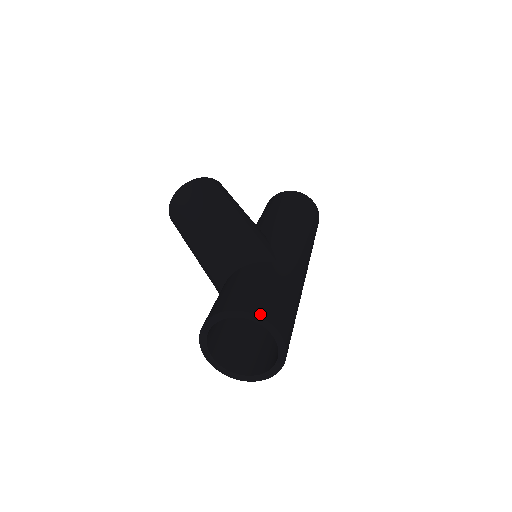
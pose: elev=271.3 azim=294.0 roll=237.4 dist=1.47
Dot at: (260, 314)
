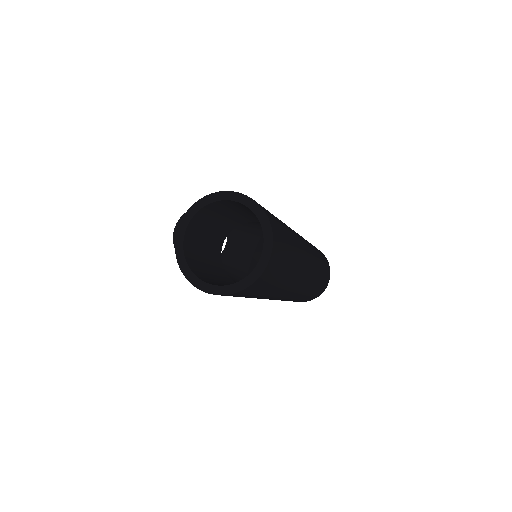
Dot at: (243, 194)
